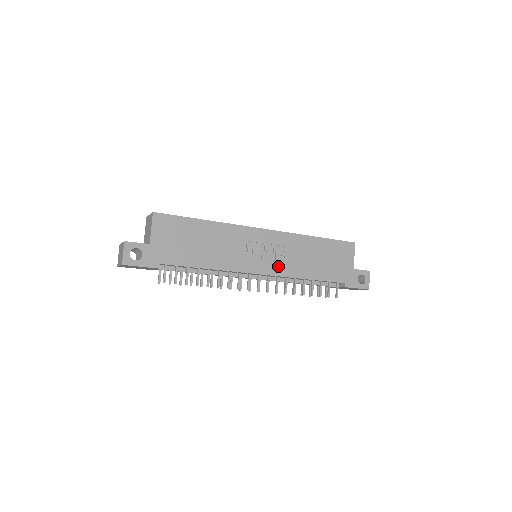
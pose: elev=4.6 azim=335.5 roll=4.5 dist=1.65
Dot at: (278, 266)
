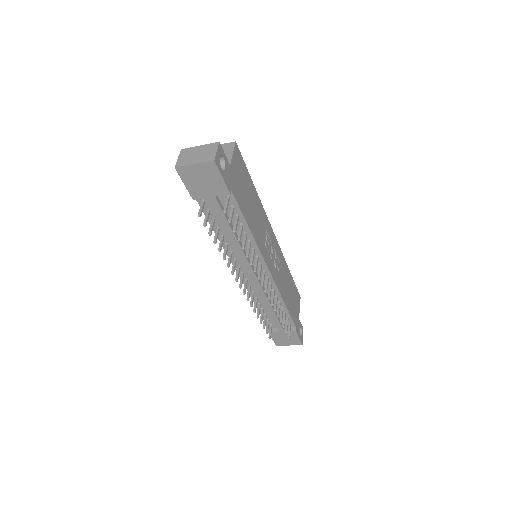
Dot at: (276, 274)
